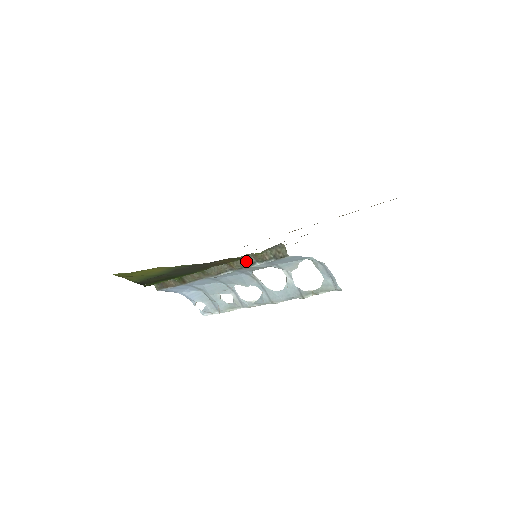
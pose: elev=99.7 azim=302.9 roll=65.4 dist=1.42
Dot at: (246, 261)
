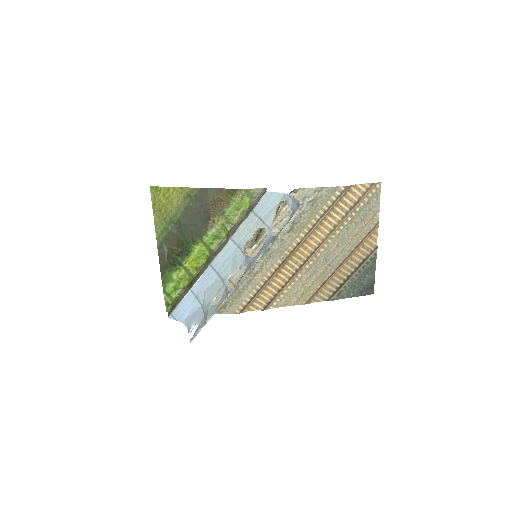
Dot at: (240, 223)
